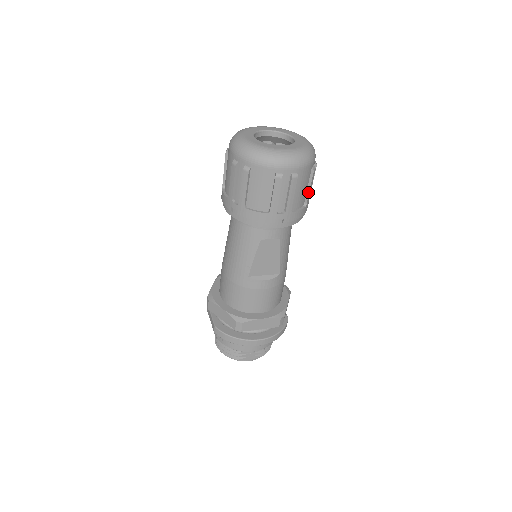
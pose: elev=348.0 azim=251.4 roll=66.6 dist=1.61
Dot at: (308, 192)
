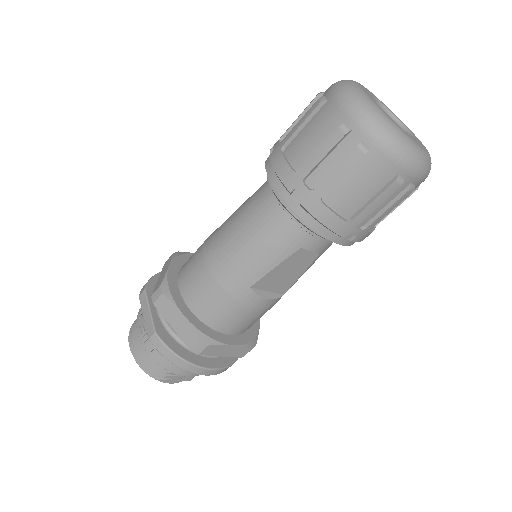
Dot at: (391, 211)
